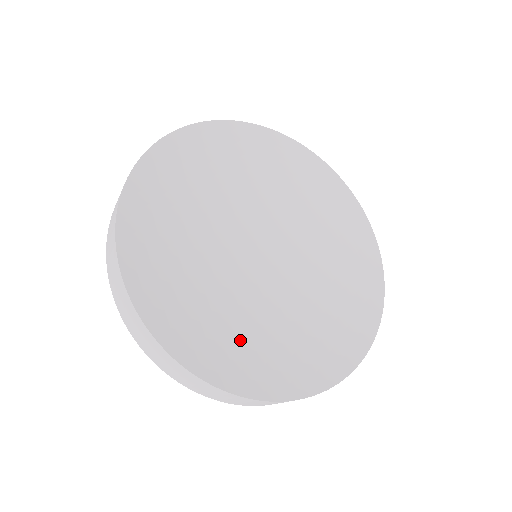
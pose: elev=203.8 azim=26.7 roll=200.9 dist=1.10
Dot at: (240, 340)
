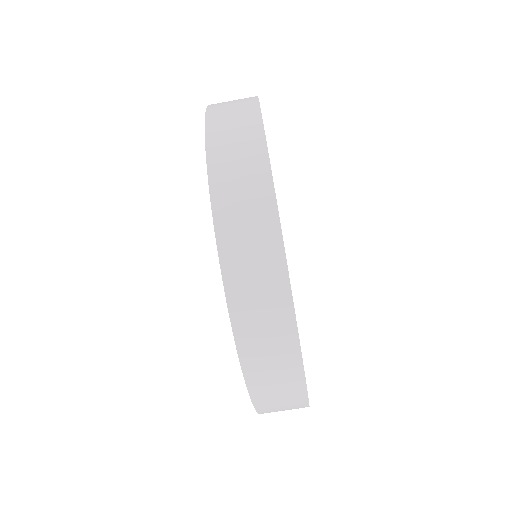
Dot at: occluded
